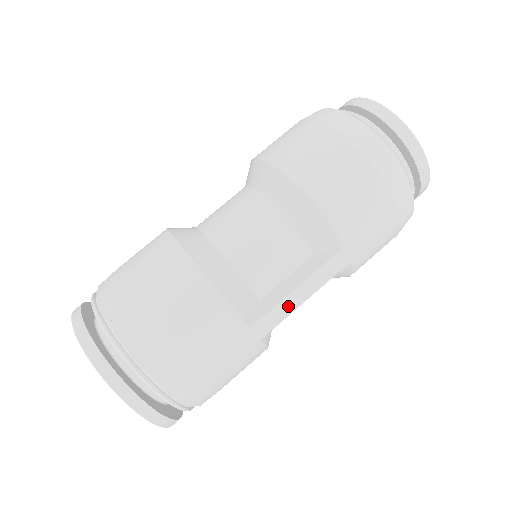
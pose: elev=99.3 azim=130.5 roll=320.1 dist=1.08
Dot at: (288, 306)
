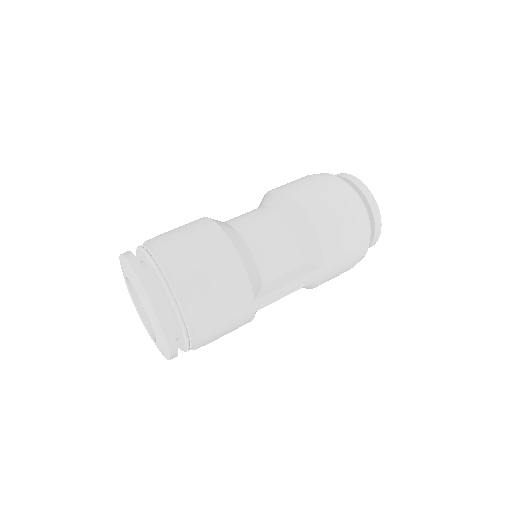
Dot at: (280, 294)
